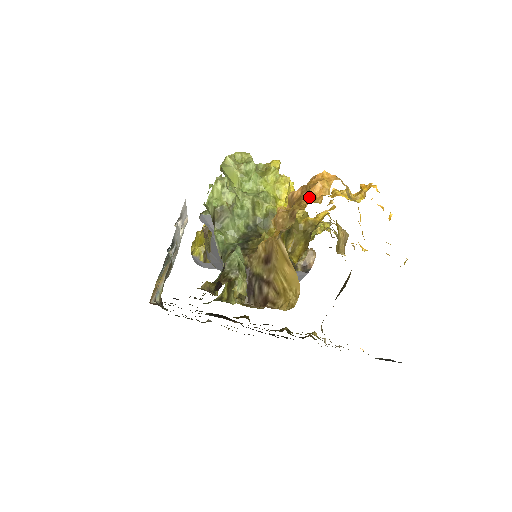
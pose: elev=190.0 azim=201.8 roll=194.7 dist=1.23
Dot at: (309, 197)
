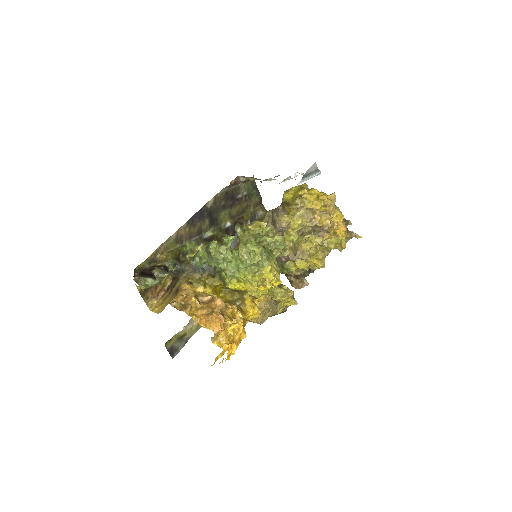
Dot at: (204, 315)
